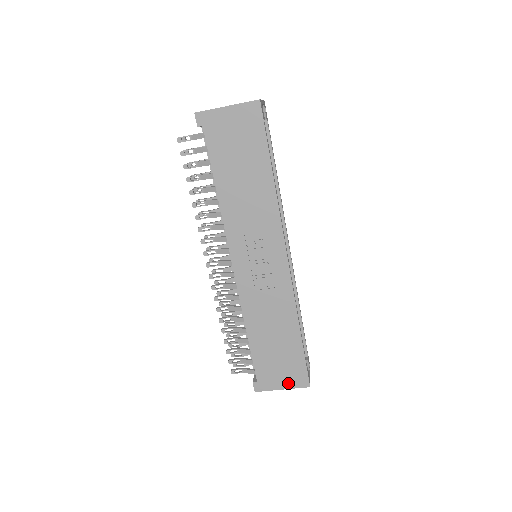
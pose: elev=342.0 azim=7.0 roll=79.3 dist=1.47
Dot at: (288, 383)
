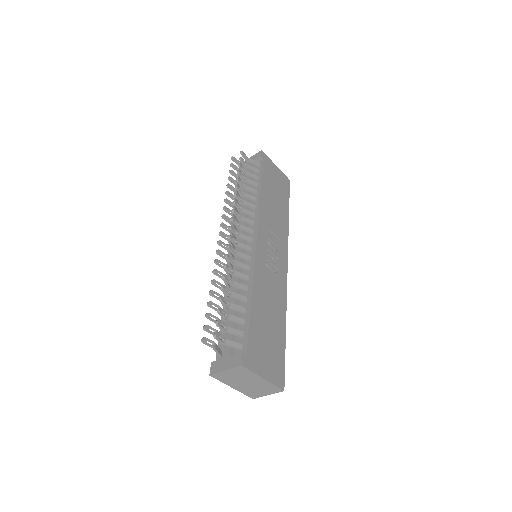
Dot at: (269, 374)
